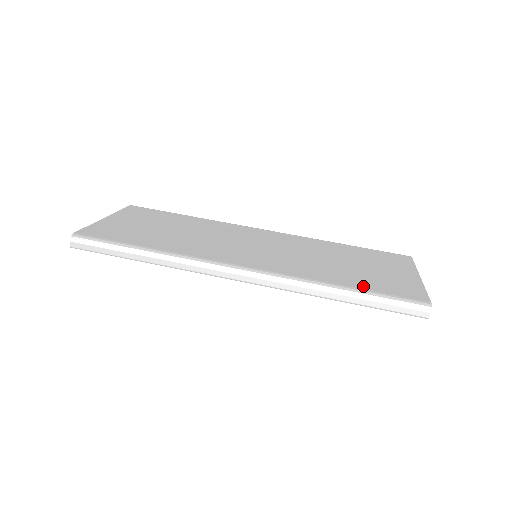
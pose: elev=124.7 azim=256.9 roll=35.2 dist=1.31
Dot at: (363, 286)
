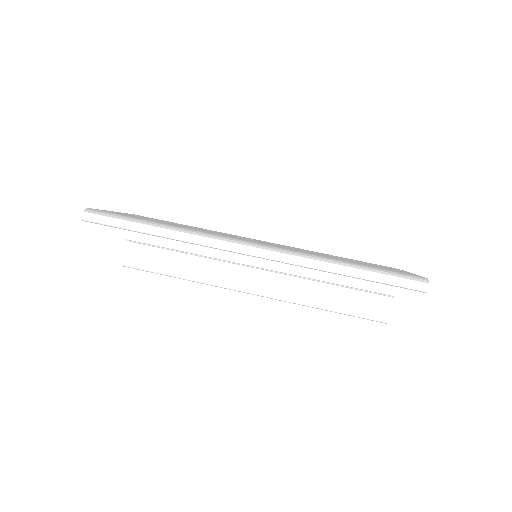
Dot at: occluded
